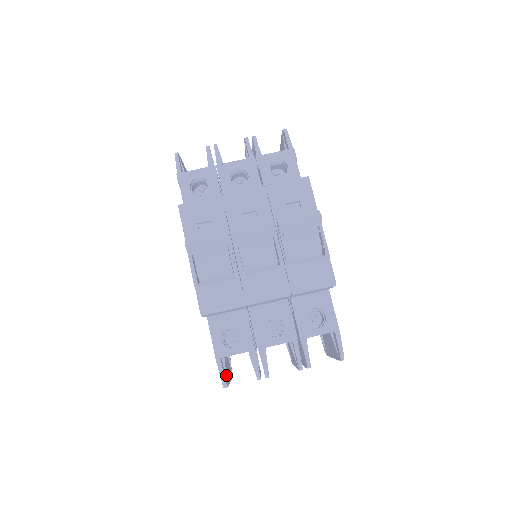
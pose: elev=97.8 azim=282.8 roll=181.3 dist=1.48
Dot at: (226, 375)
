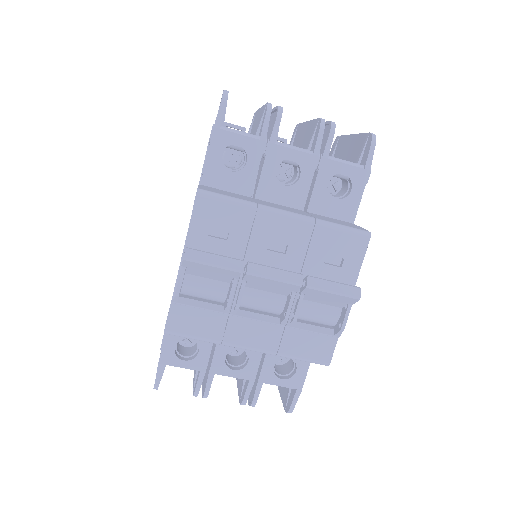
Dot at: occluded
